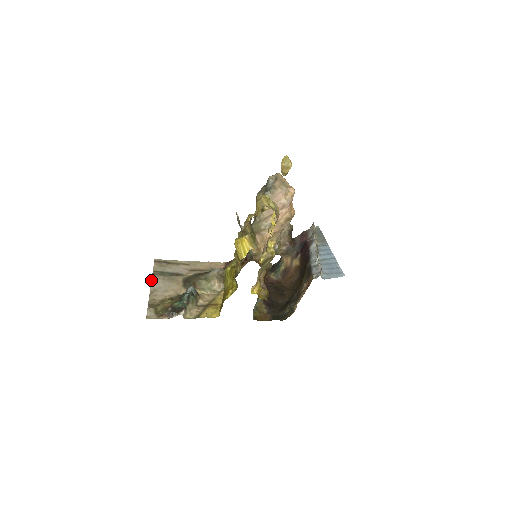
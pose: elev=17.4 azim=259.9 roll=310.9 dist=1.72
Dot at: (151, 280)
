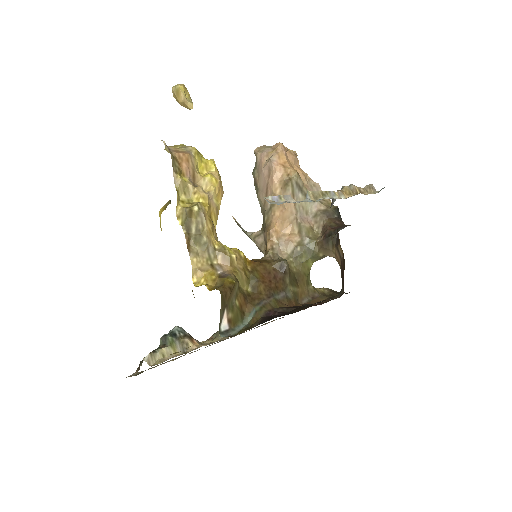
Dot at: occluded
